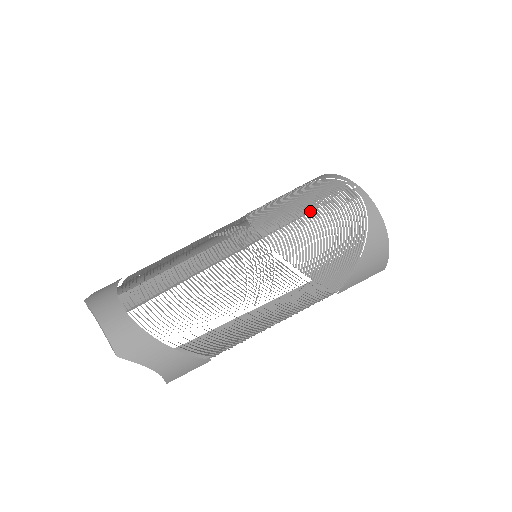
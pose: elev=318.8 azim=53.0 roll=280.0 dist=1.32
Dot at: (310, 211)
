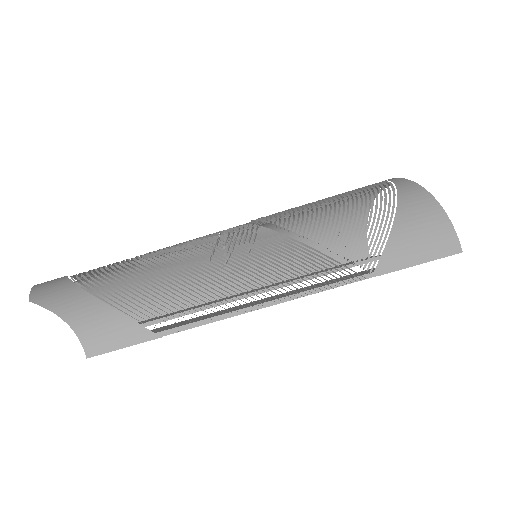
Dot at: occluded
